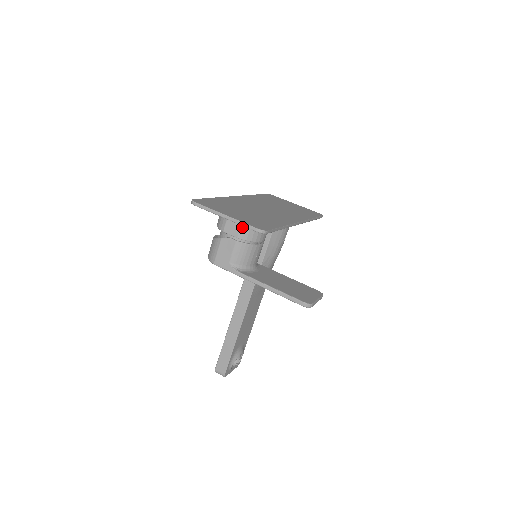
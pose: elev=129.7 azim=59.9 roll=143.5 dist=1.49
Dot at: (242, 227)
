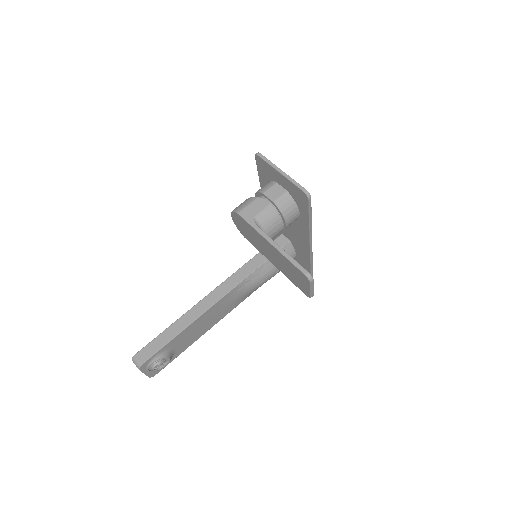
Dot at: (283, 196)
